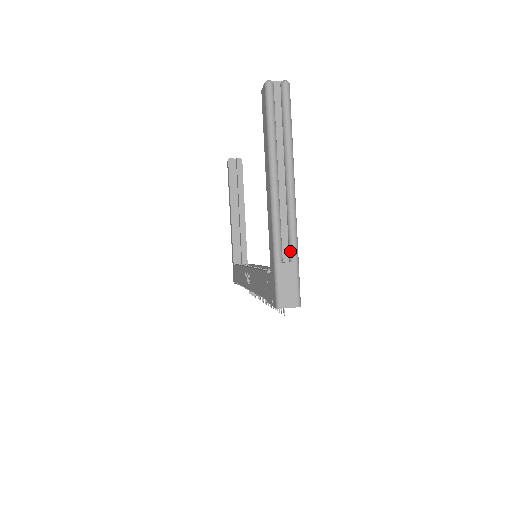
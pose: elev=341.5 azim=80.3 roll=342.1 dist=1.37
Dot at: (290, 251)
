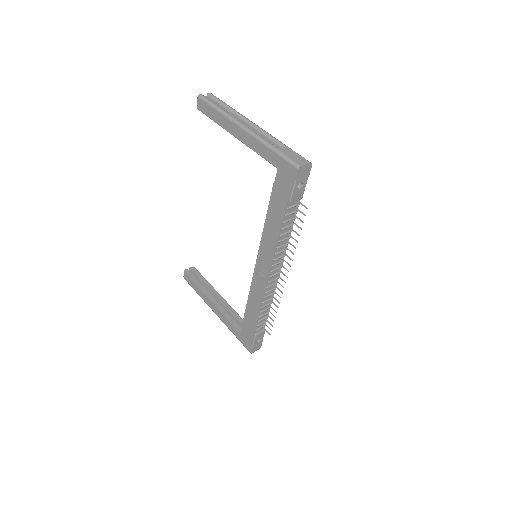
Dot at: (279, 145)
